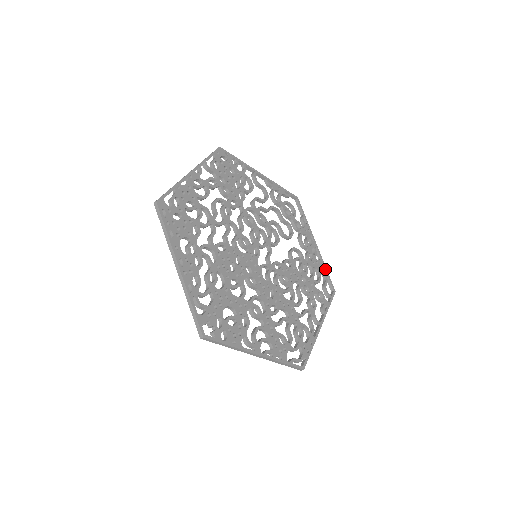
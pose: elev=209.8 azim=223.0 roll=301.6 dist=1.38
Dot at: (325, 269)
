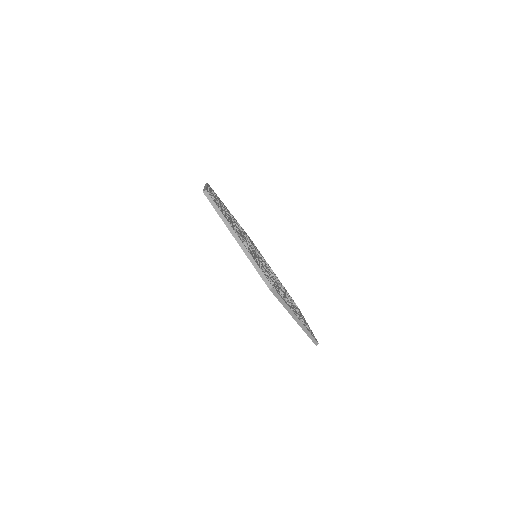
Dot at: (312, 332)
